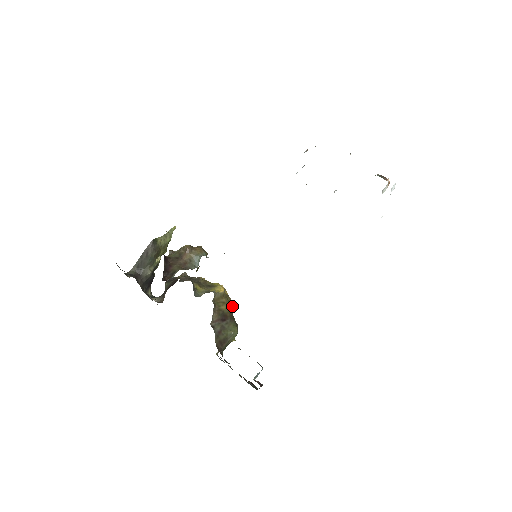
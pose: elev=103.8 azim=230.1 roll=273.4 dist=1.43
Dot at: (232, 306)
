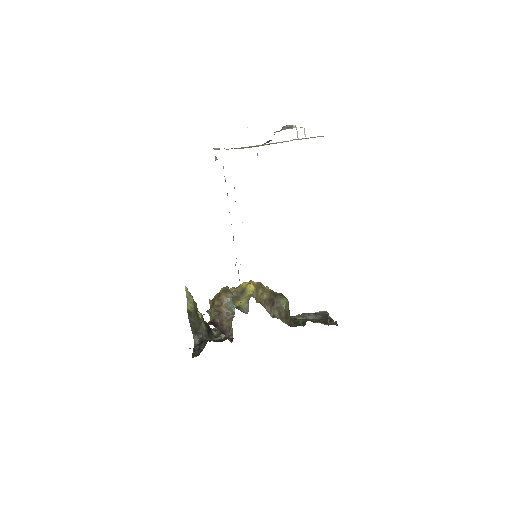
Dot at: (268, 289)
